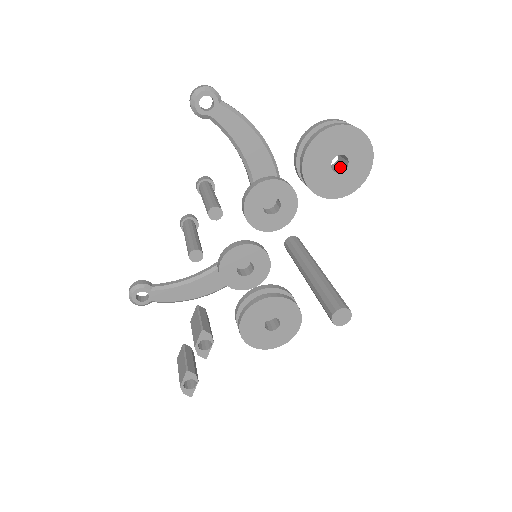
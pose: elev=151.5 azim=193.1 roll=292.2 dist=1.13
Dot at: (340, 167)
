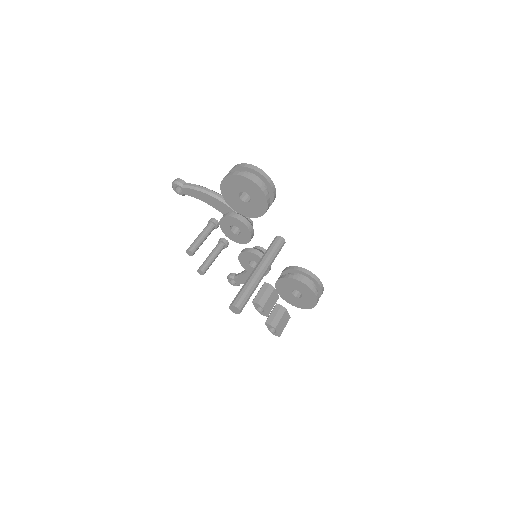
Dot at: occluded
